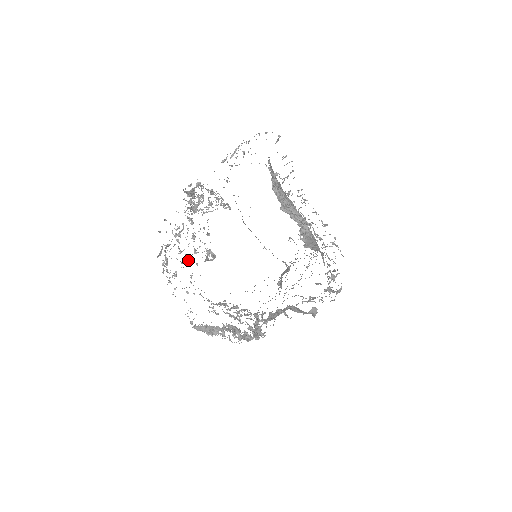
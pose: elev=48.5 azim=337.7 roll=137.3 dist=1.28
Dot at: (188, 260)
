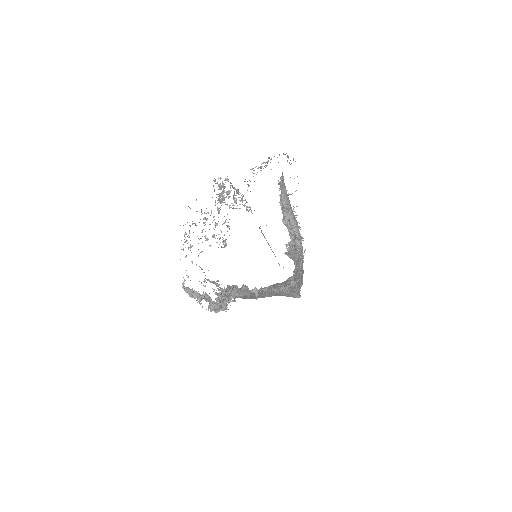
Dot at: (205, 240)
